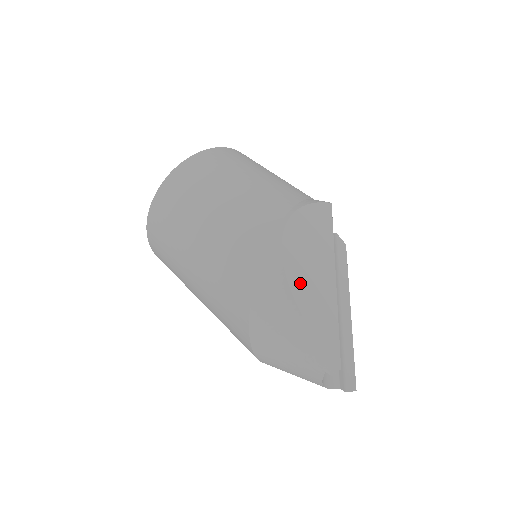
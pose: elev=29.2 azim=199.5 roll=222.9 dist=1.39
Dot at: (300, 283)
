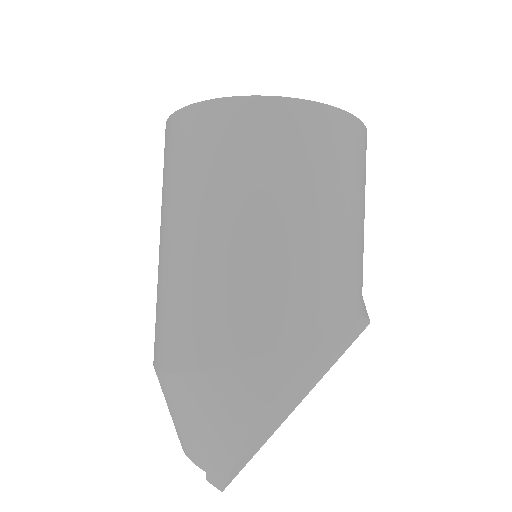
Dot at: (281, 402)
